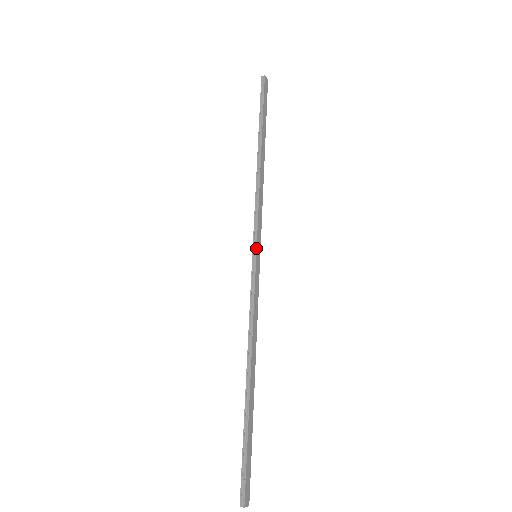
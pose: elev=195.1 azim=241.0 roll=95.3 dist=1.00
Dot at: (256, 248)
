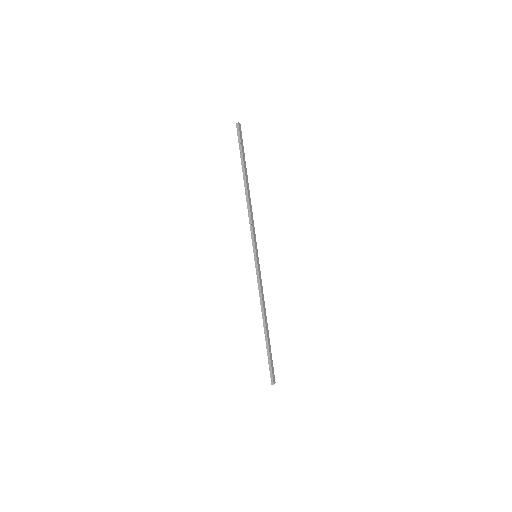
Dot at: (255, 252)
